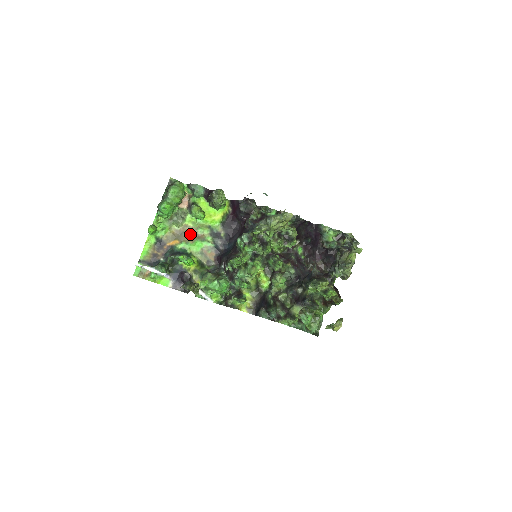
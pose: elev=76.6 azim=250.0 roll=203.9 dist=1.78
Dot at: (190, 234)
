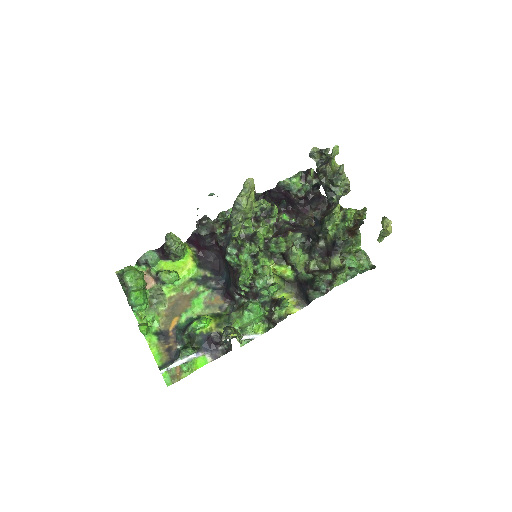
Dot at: (181, 302)
